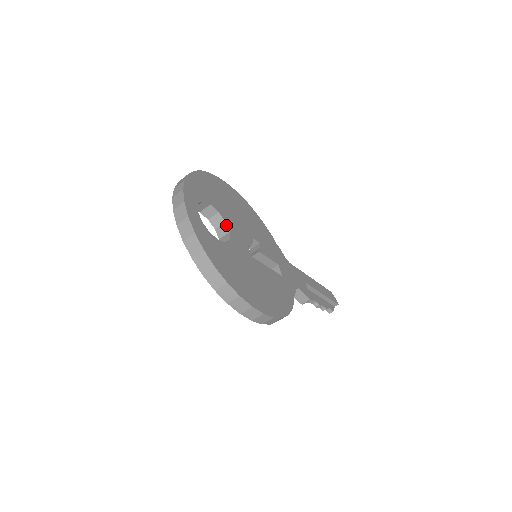
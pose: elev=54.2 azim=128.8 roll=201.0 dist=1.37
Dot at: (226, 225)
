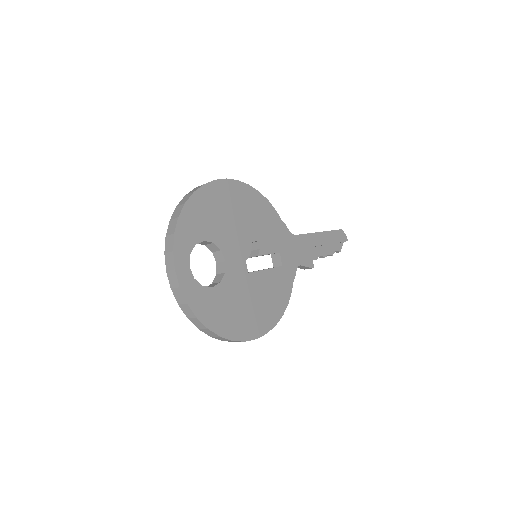
Dot at: (222, 253)
